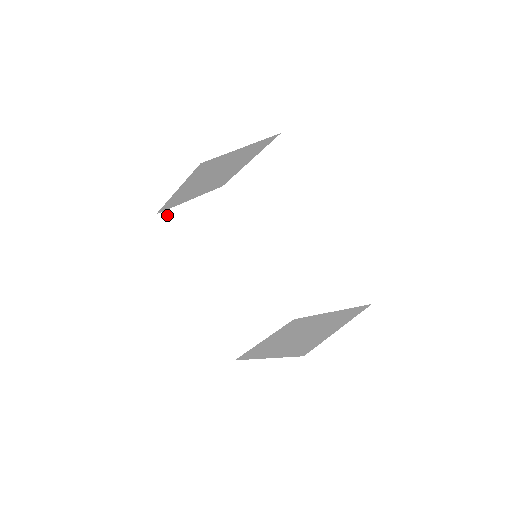
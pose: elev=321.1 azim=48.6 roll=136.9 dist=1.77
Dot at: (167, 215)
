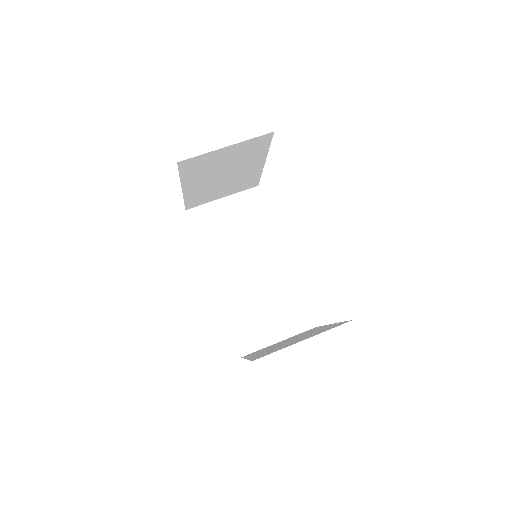
Dot at: (196, 211)
